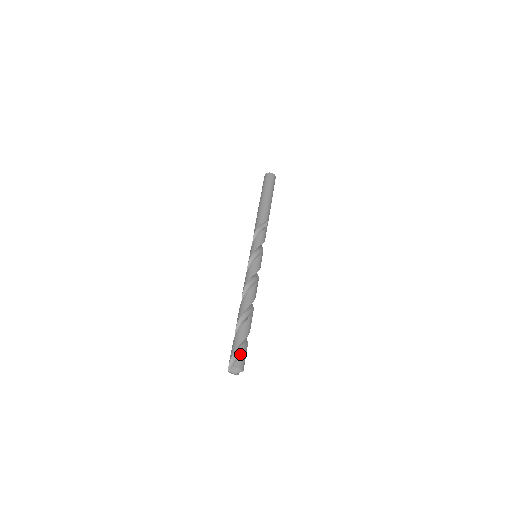
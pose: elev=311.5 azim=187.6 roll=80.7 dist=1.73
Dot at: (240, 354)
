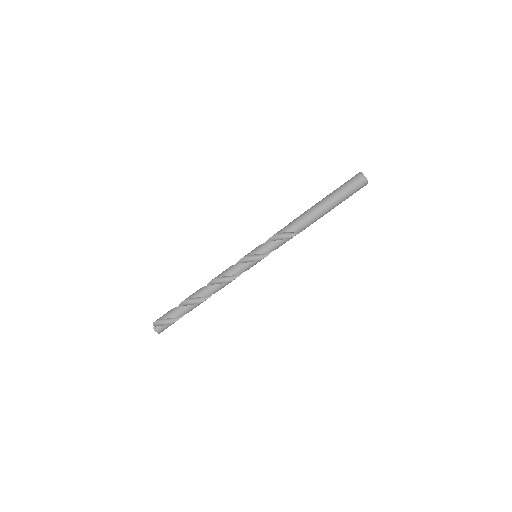
Dot at: (166, 323)
